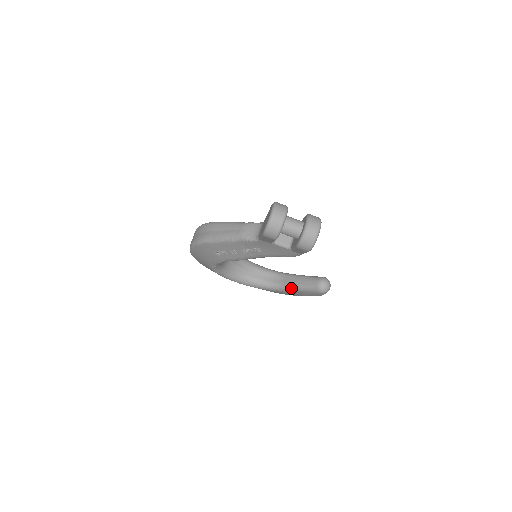
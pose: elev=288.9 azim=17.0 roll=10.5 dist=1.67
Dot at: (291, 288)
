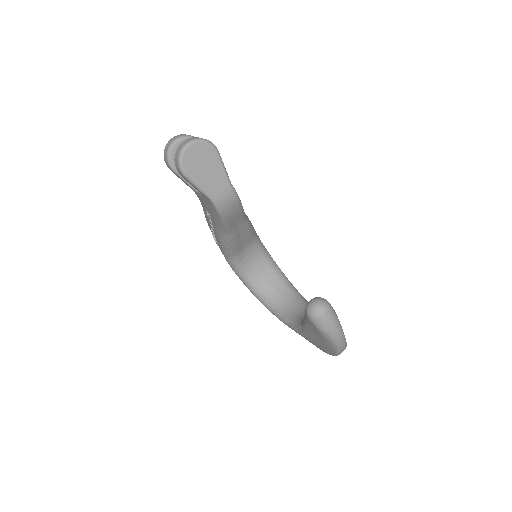
Dot at: occluded
